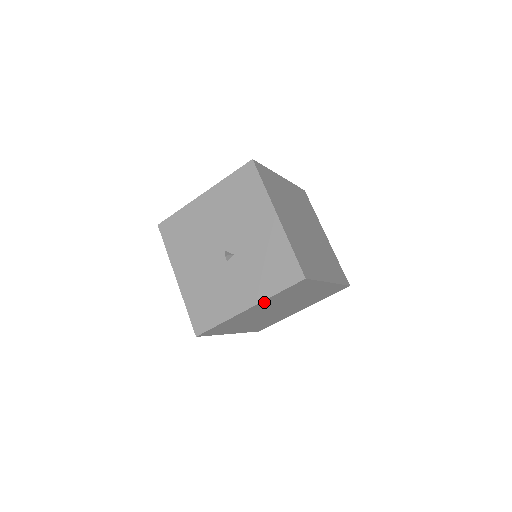
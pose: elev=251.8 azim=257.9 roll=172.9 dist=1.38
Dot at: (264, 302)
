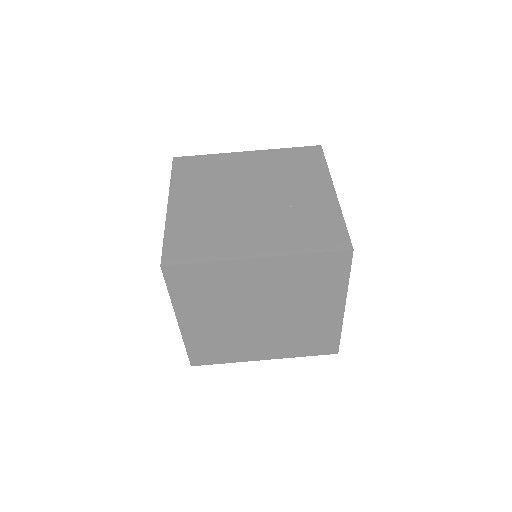
Dot at: (183, 310)
